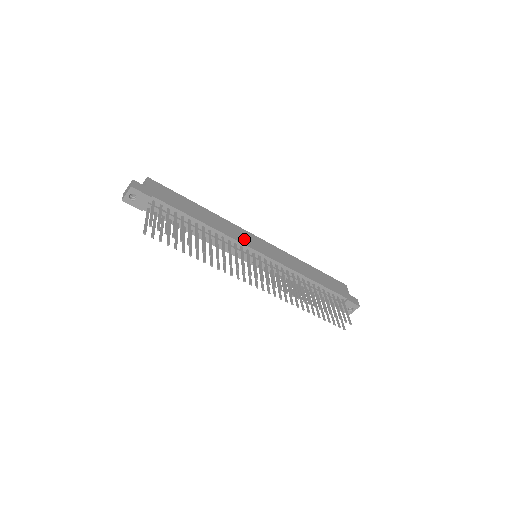
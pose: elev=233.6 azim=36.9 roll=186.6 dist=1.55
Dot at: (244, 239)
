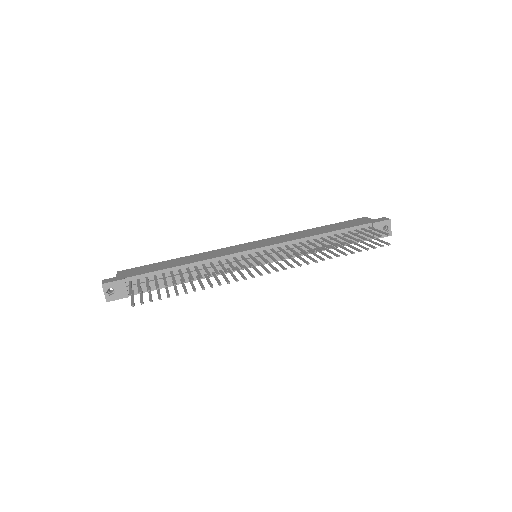
Dot at: (232, 251)
